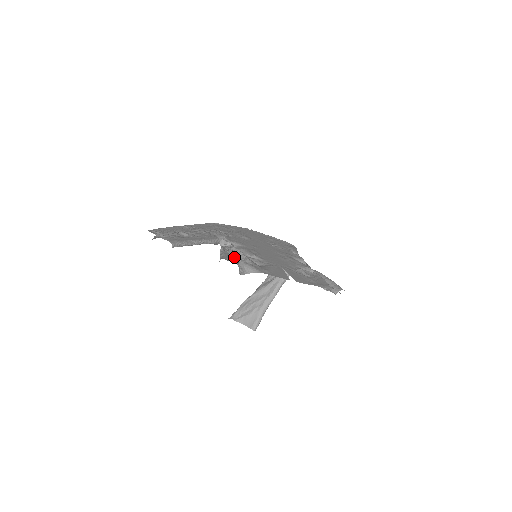
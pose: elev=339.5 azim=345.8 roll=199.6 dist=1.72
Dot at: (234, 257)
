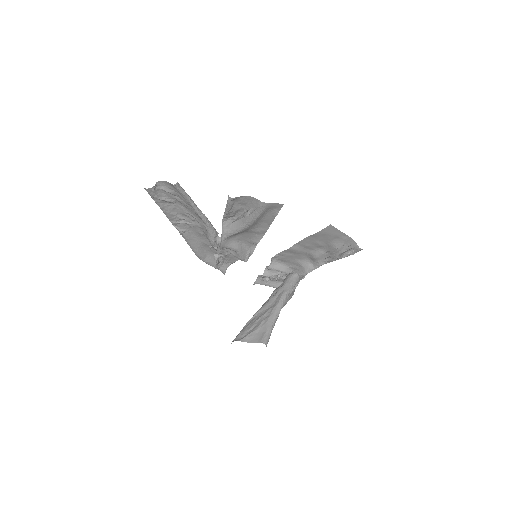
Dot at: (239, 218)
